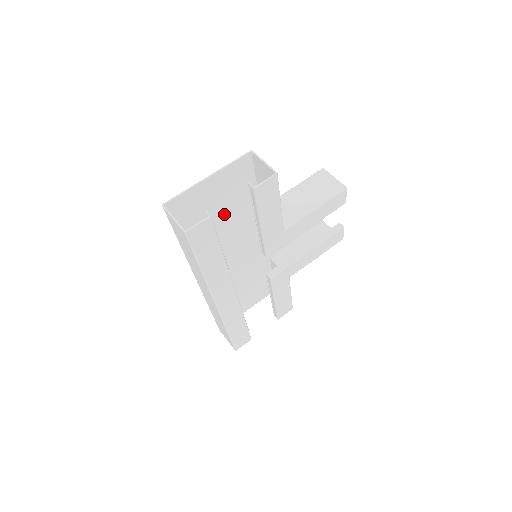
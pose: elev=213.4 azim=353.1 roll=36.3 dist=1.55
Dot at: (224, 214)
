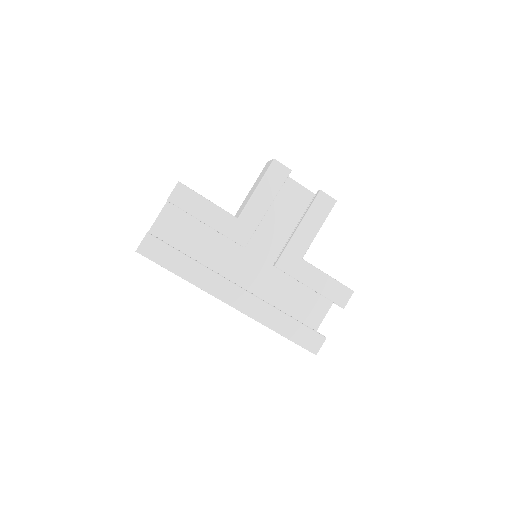
Dot at: (198, 236)
